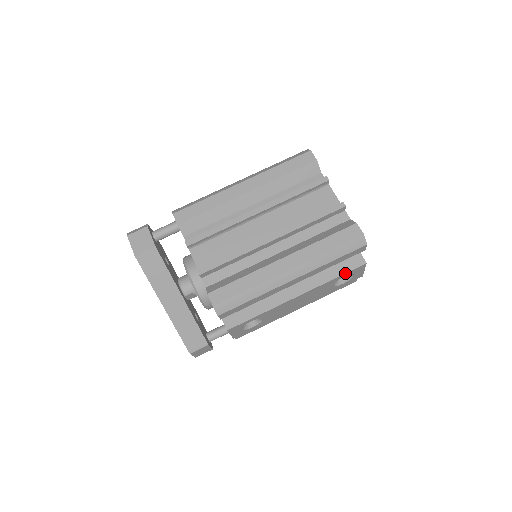
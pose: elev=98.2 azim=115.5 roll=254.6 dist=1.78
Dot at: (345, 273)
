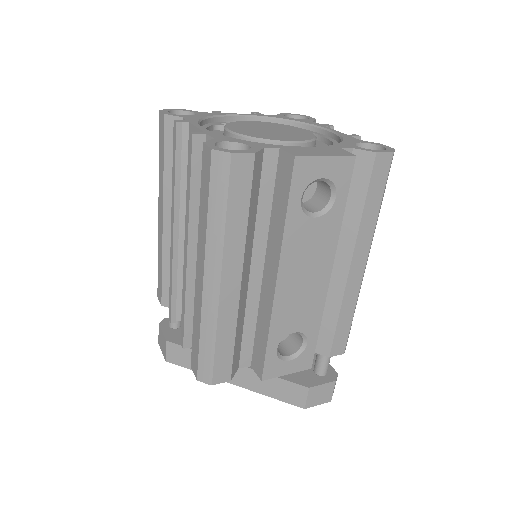
Dot at: (288, 199)
